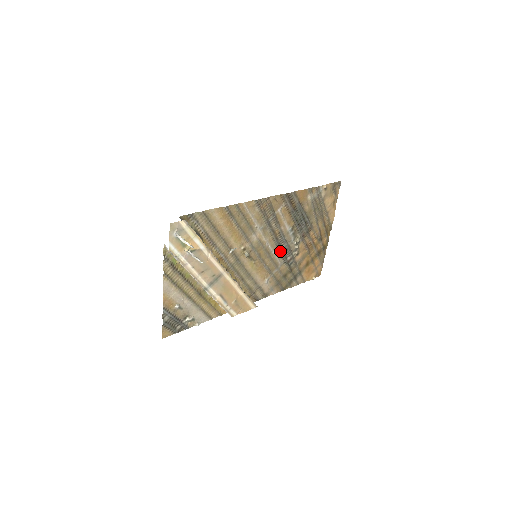
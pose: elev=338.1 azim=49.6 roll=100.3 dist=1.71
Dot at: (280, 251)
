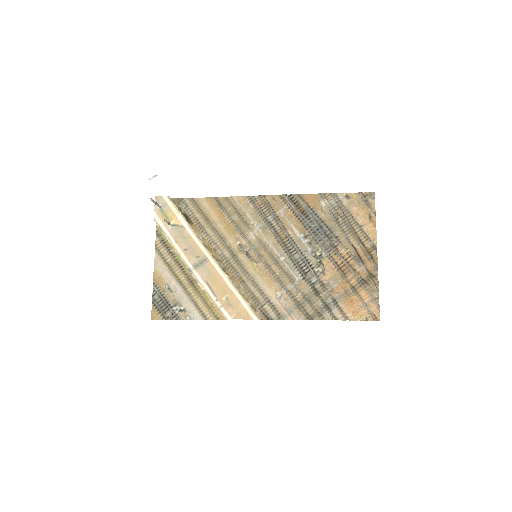
Dot at: (293, 261)
